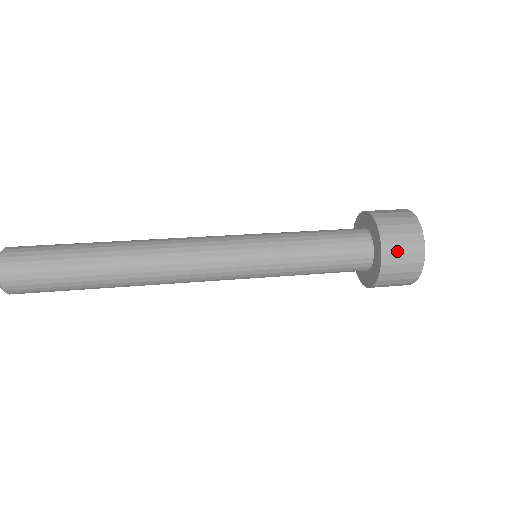
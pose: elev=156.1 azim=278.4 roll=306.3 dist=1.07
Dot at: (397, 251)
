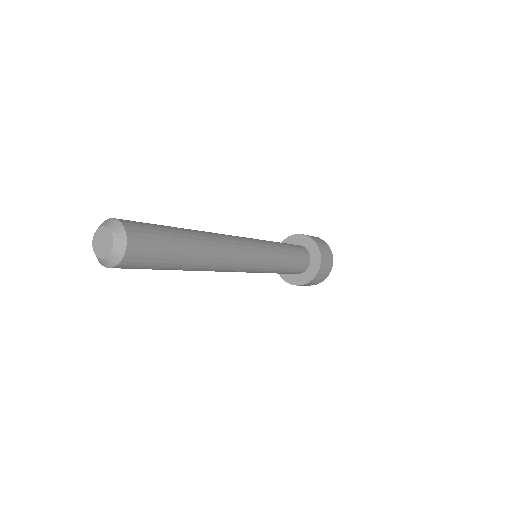
Dot at: (325, 259)
